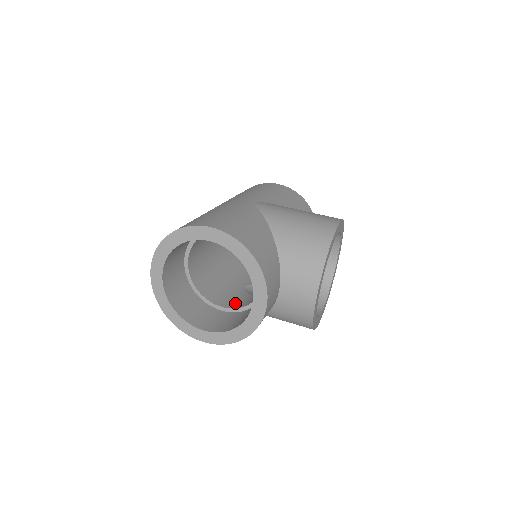
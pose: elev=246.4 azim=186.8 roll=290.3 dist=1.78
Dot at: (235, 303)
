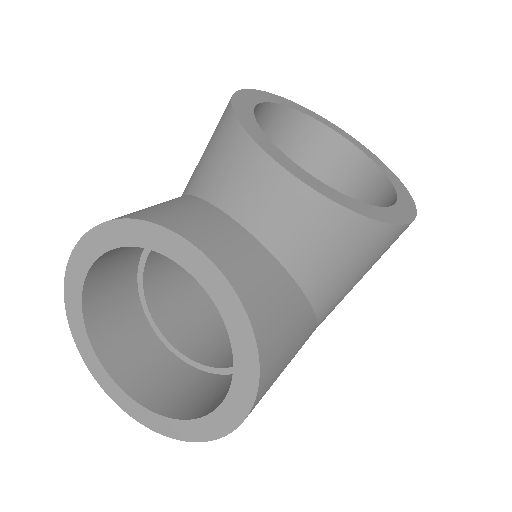
Dot at: occluded
